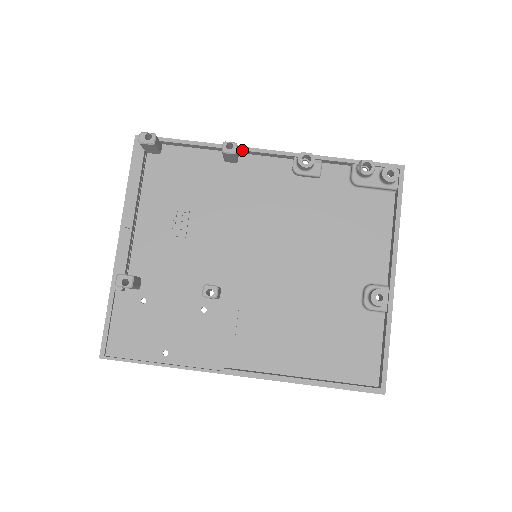
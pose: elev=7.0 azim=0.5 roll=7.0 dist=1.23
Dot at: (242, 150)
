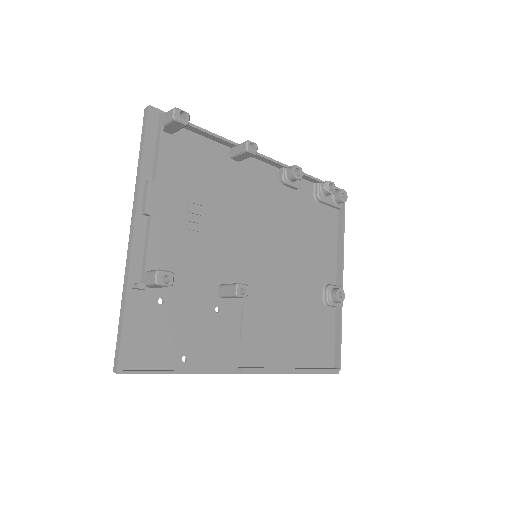
Dot at: occluded
